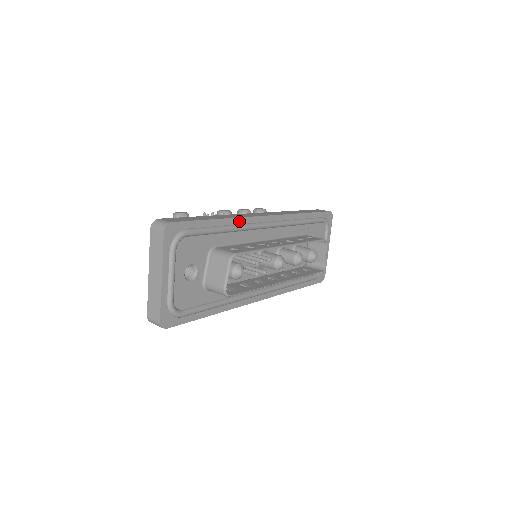
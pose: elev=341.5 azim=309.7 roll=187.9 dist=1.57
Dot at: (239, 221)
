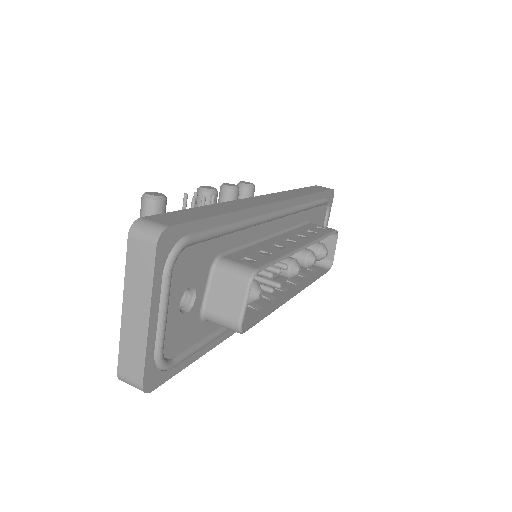
Dot at: (249, 213)
